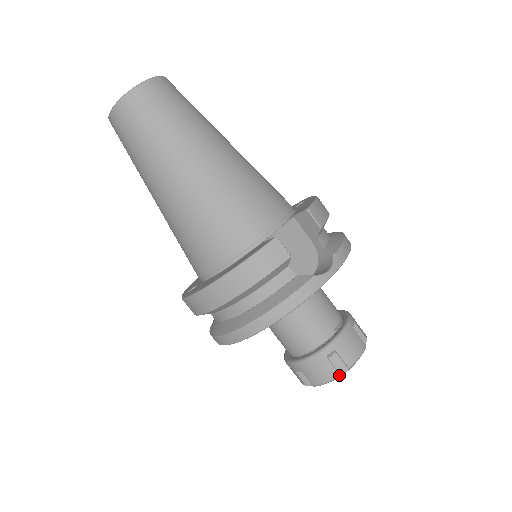
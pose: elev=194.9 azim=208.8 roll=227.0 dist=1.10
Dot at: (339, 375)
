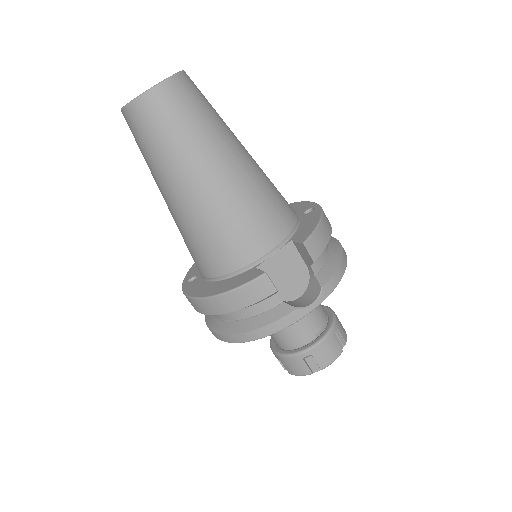
Dot at: (311, 373)
